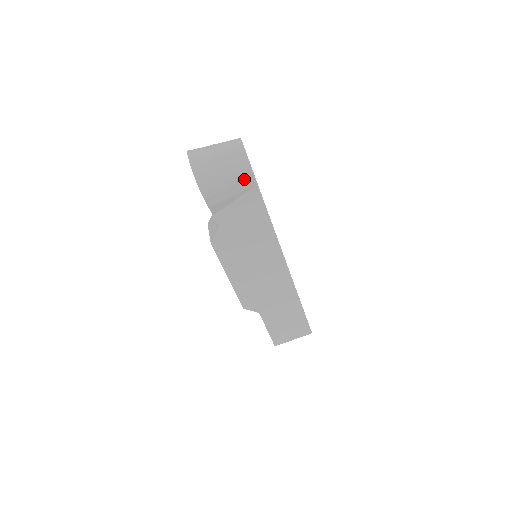
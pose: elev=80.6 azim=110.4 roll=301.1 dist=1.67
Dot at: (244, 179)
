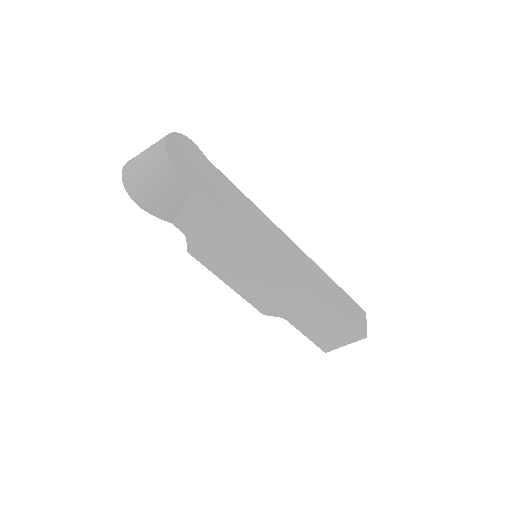
Dot at: (175, 181)
